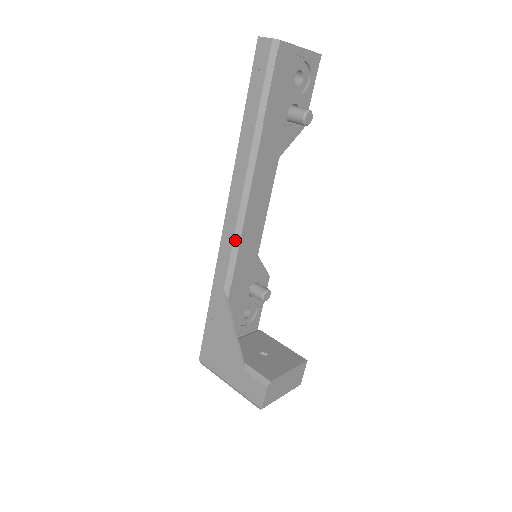
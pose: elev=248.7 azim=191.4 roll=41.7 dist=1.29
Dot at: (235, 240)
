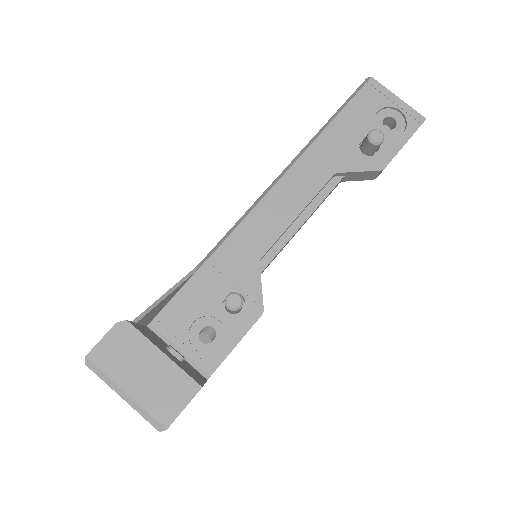
Dot at: (243, 217)
